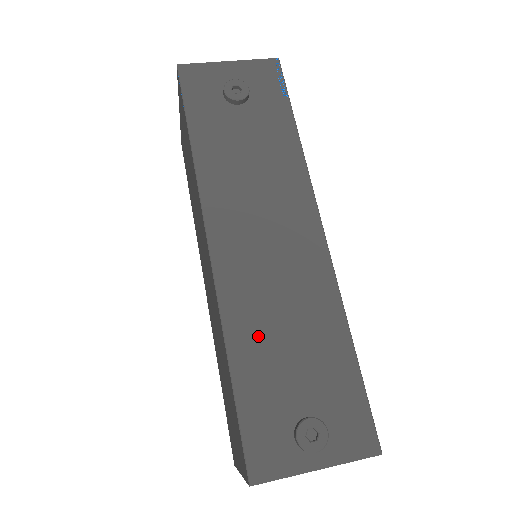
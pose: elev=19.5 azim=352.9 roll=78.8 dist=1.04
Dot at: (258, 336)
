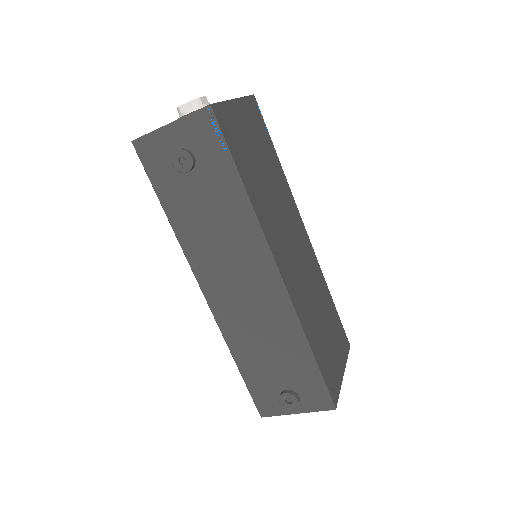
Dot at: (248, 348)
